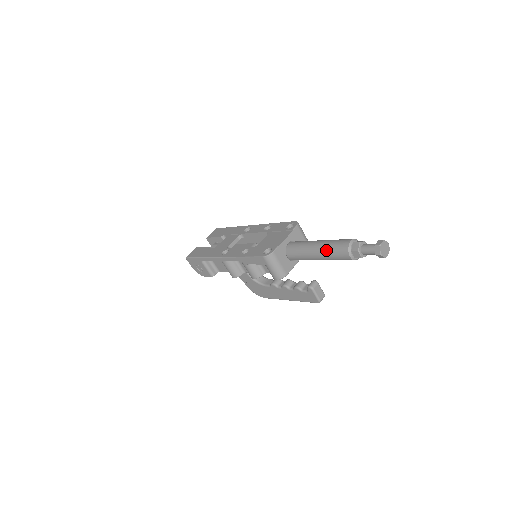
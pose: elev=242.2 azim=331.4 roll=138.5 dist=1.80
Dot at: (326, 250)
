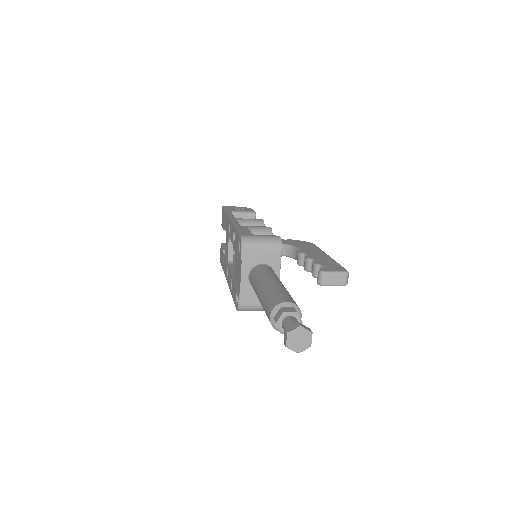
Dot at: occluded
